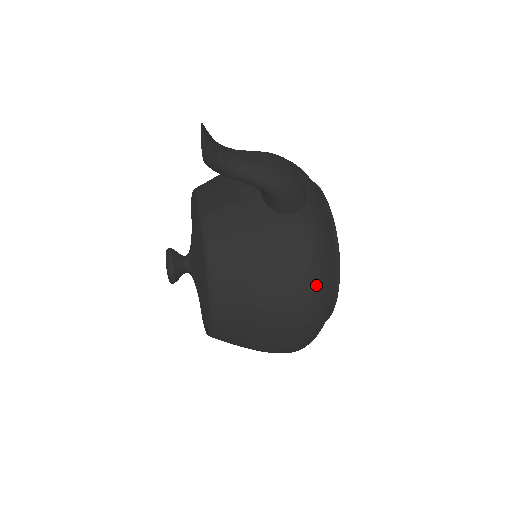
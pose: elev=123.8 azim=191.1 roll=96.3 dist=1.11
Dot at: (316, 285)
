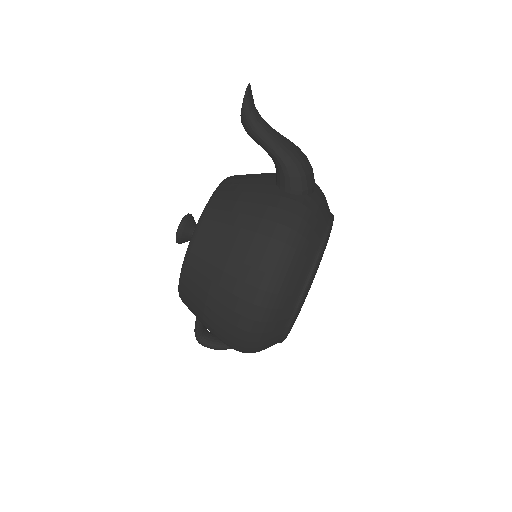
Dot at: (283, 254)
